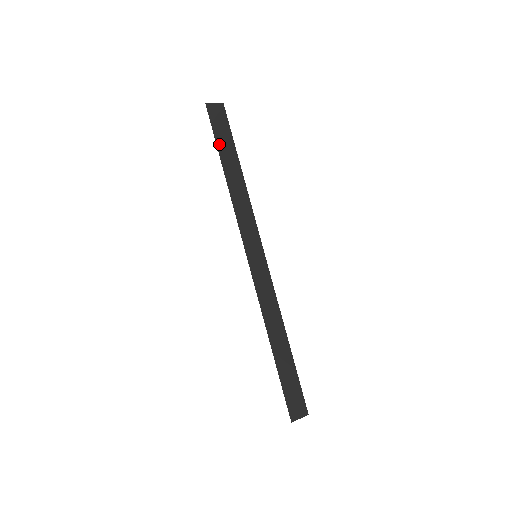
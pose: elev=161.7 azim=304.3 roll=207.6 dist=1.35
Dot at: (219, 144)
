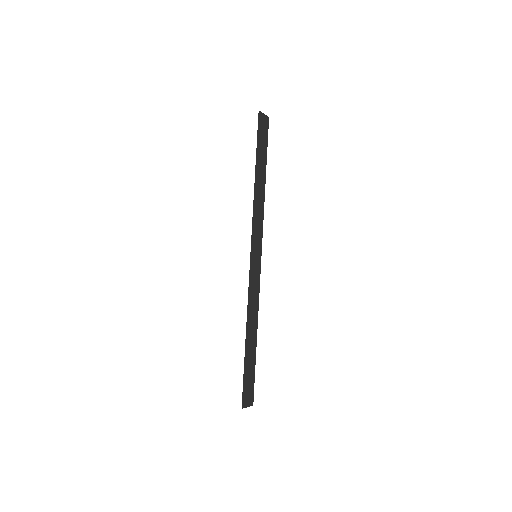
Dot at: (258, 149)
